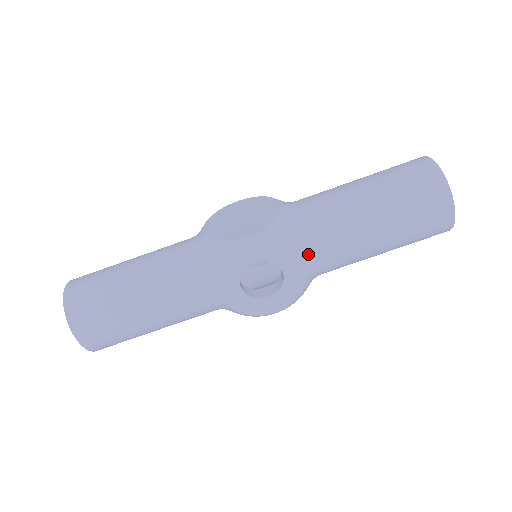
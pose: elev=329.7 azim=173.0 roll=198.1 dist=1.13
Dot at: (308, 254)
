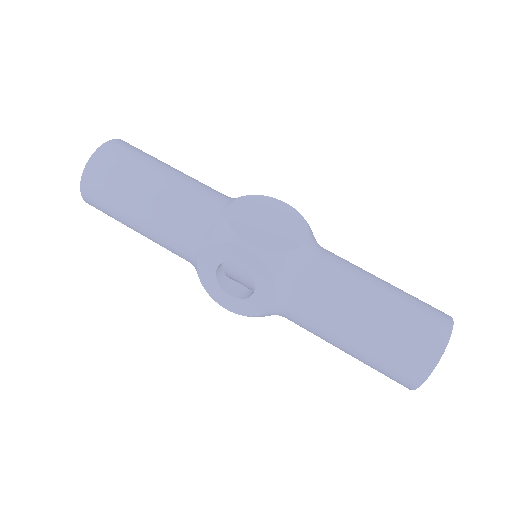
Dot at: (284, 298)
